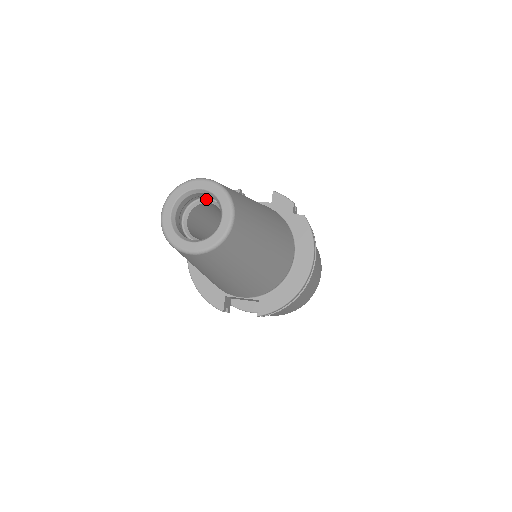
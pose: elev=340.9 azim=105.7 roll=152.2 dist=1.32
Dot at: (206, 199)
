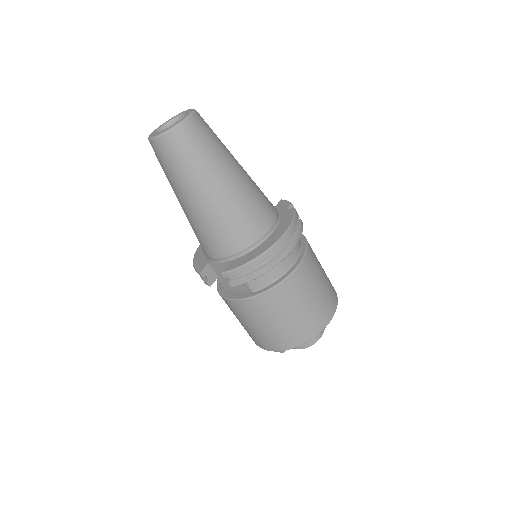
Dot at: occluded
